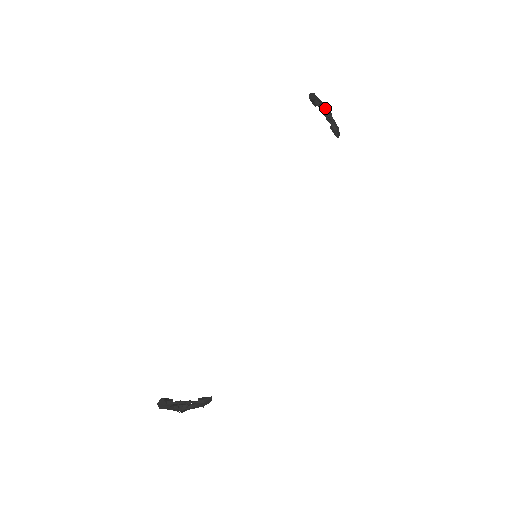
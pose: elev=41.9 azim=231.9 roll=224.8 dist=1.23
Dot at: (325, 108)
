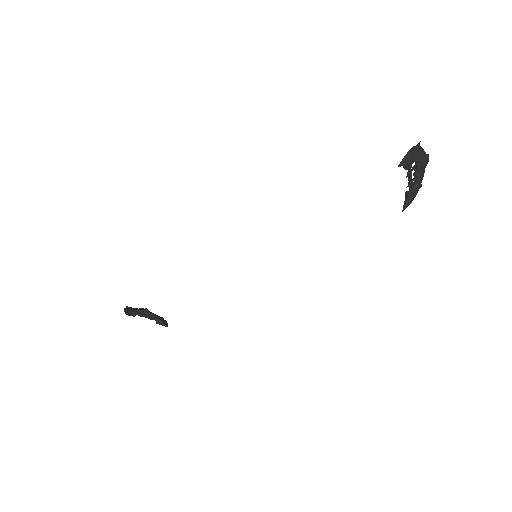
Dot at: (418, 167)
